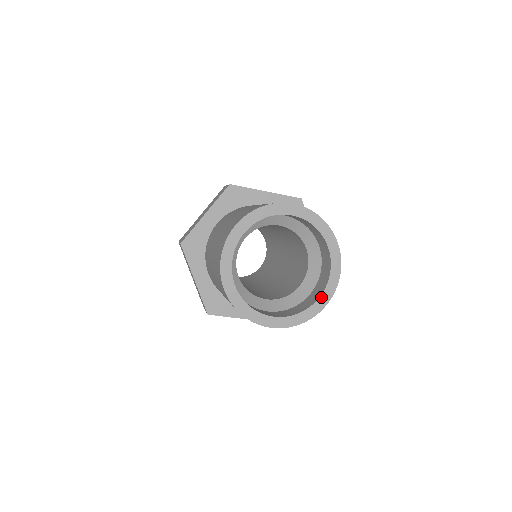
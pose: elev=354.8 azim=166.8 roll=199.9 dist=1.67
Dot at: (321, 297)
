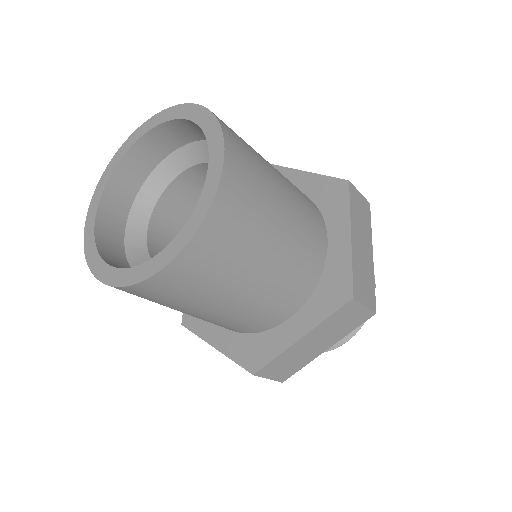
Dot at: (168, 247)
